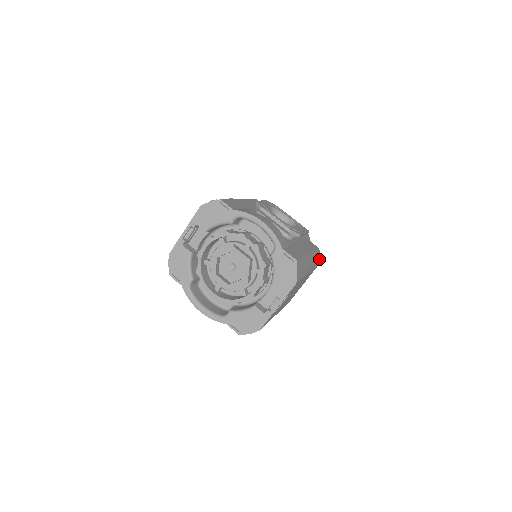
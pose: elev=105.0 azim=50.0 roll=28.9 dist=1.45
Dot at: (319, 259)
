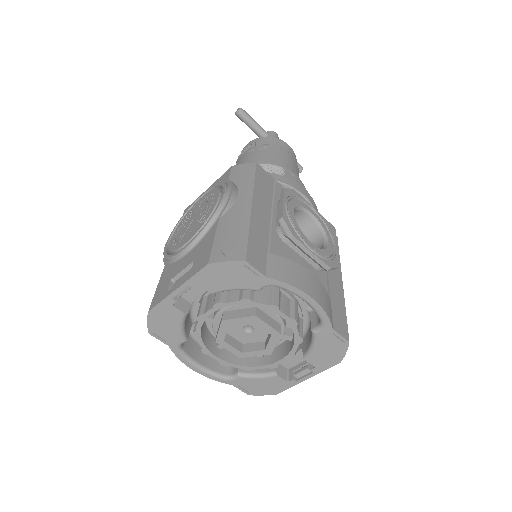
Dot at: occluded
